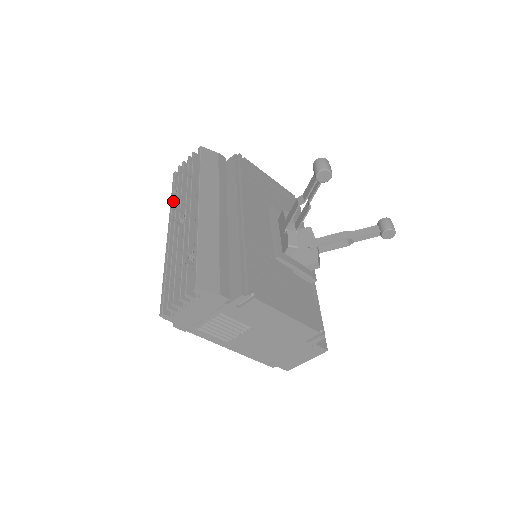
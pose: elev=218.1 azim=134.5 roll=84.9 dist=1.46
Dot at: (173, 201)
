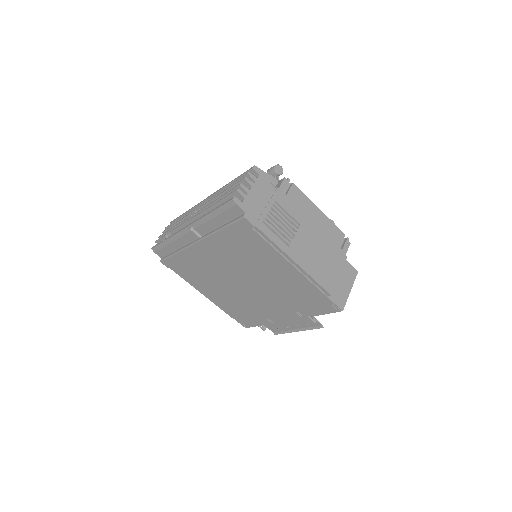
Dot at: (170, 236)
